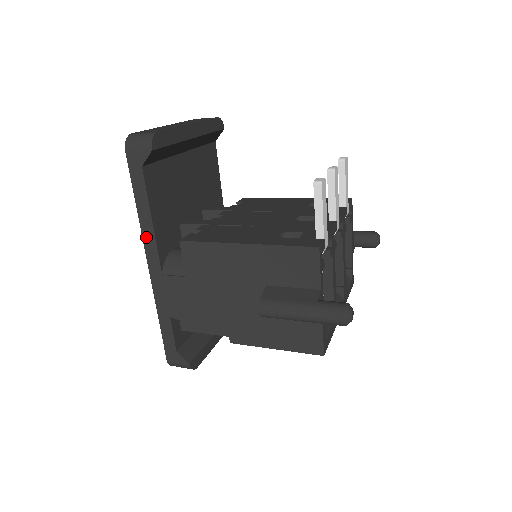
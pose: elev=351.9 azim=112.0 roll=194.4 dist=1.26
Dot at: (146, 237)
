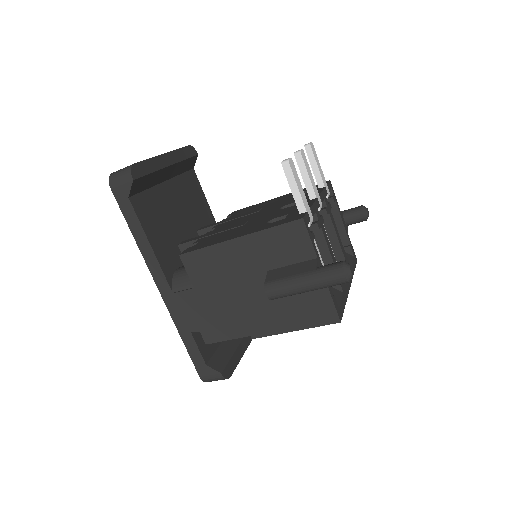
Dot at: (149, 262)
